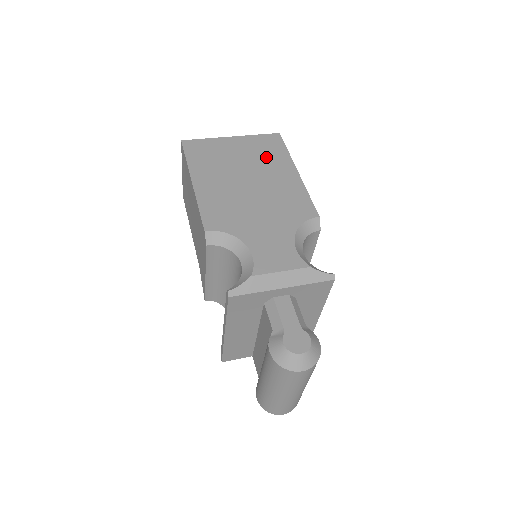
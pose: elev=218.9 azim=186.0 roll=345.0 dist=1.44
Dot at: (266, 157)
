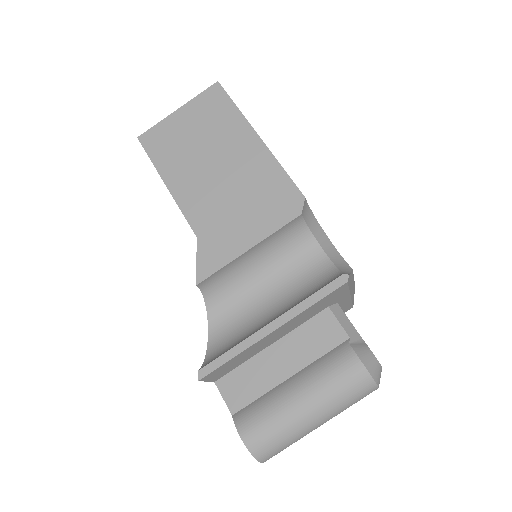
Dot at: occluded
